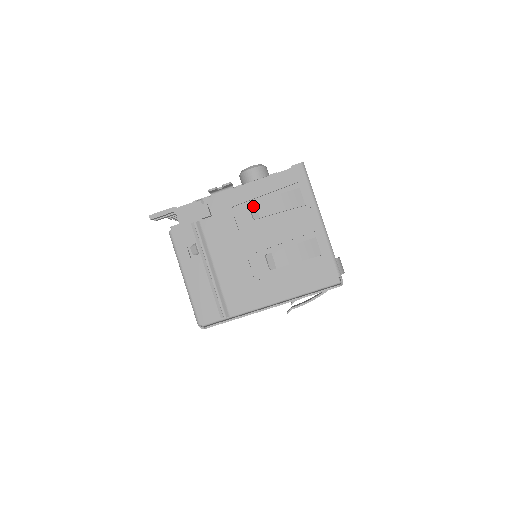
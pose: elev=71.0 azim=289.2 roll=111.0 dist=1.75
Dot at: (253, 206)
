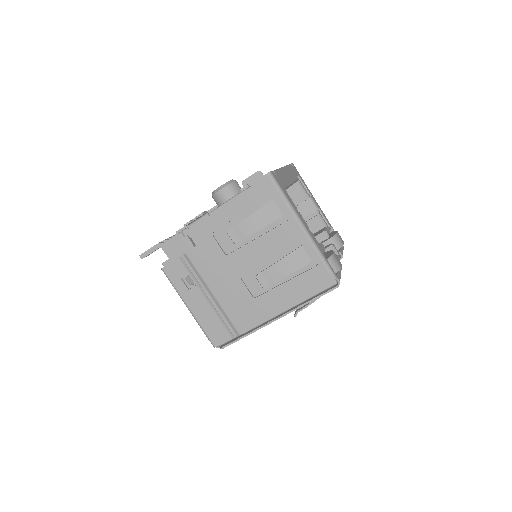
Dot at: (231, 231)
